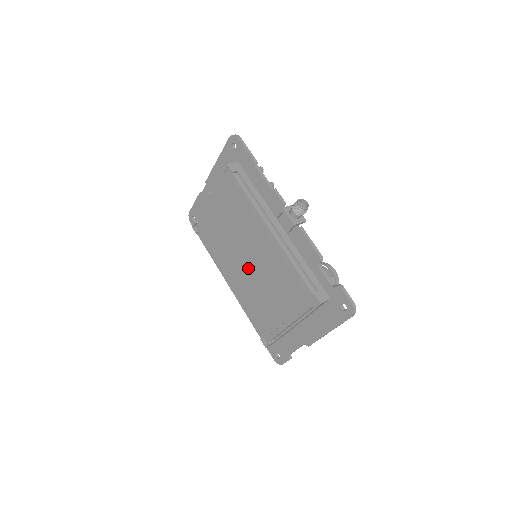
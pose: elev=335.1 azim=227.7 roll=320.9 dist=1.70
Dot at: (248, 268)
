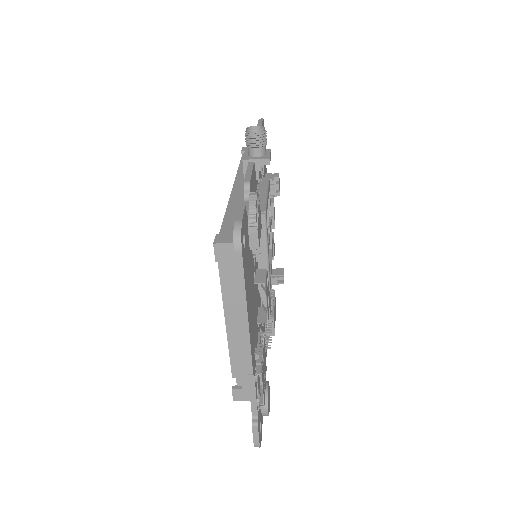
Dot at: occluded
